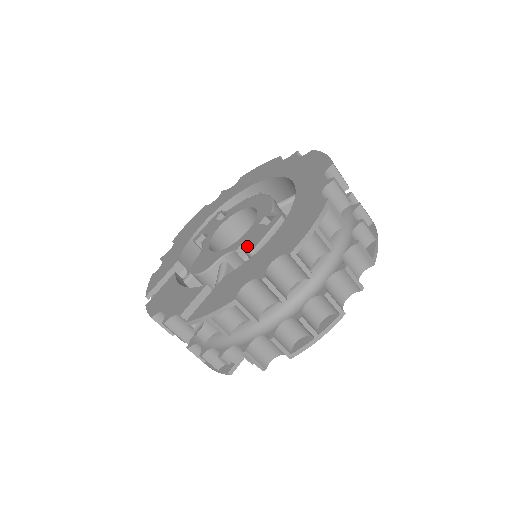
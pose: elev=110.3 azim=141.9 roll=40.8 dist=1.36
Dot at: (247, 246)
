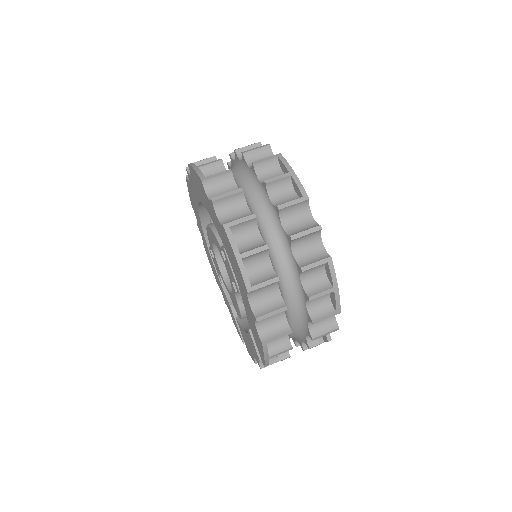
Dot at: occluded
